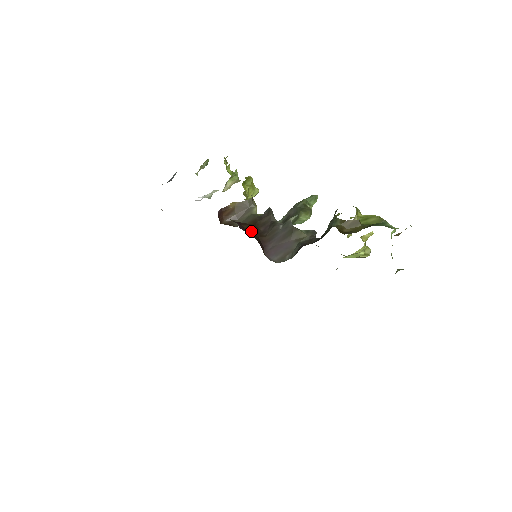
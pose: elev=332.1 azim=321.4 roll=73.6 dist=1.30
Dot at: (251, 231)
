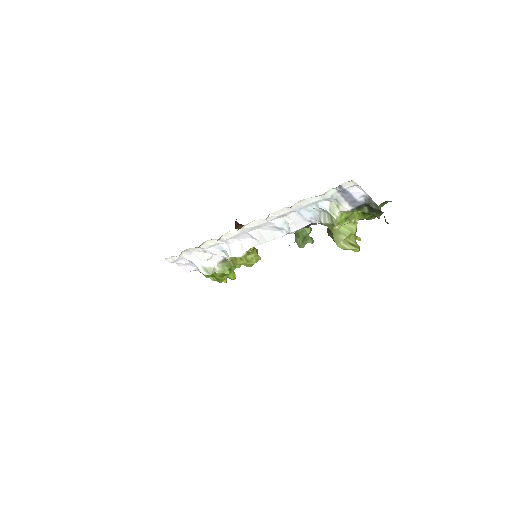
Dot at: occluded
